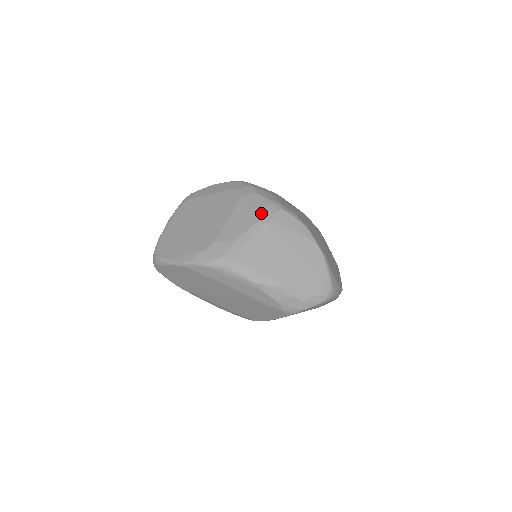
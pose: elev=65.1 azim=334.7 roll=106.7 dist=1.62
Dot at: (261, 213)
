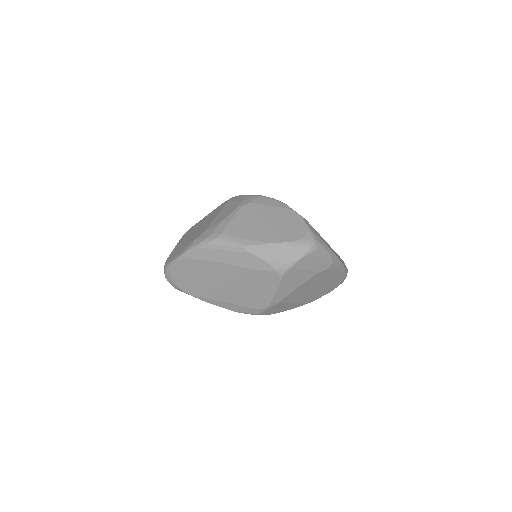
Dot at: (241, 201)
